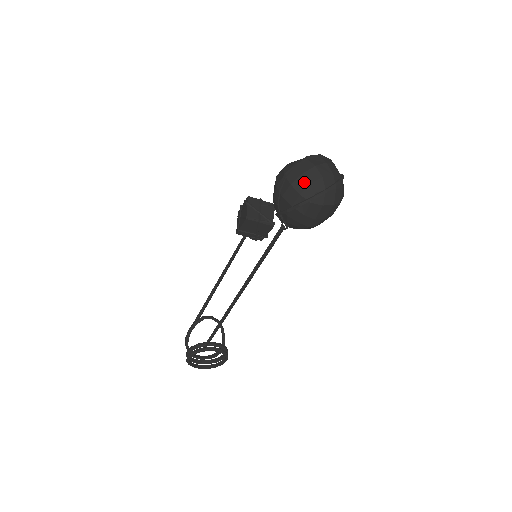
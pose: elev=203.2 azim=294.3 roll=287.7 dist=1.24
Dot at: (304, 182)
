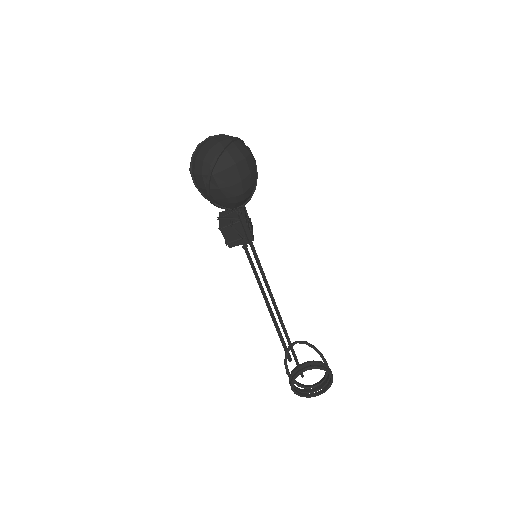
Dot at: (199, 164)
